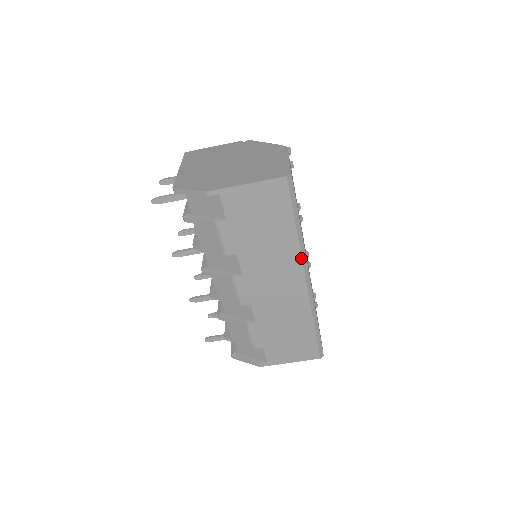
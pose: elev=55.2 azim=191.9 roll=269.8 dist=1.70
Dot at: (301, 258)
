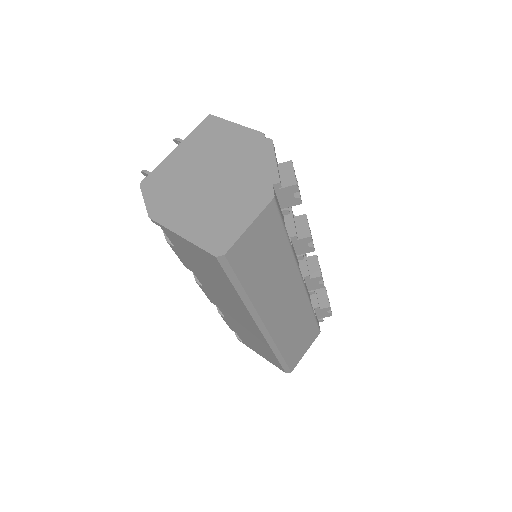
Dot at: (250, 314)
